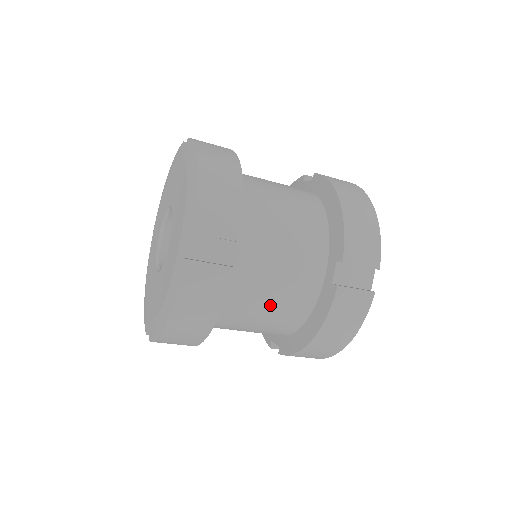
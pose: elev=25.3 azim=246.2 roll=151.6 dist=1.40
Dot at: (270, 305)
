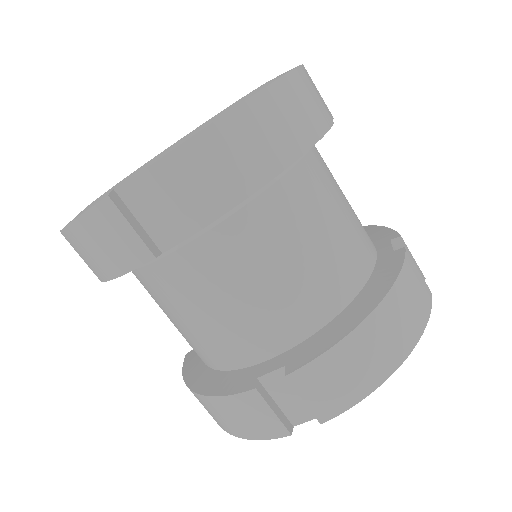
Dot at: (332, 228)
